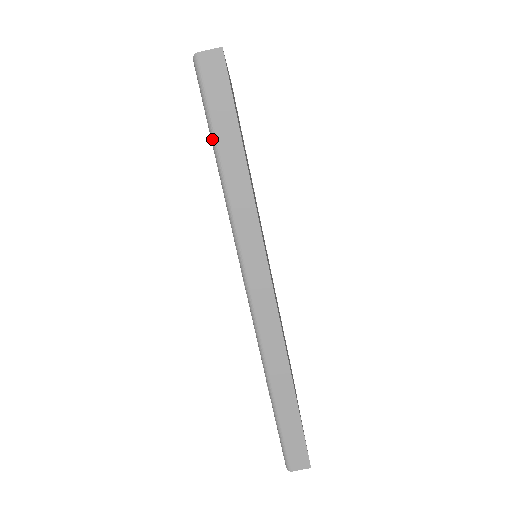
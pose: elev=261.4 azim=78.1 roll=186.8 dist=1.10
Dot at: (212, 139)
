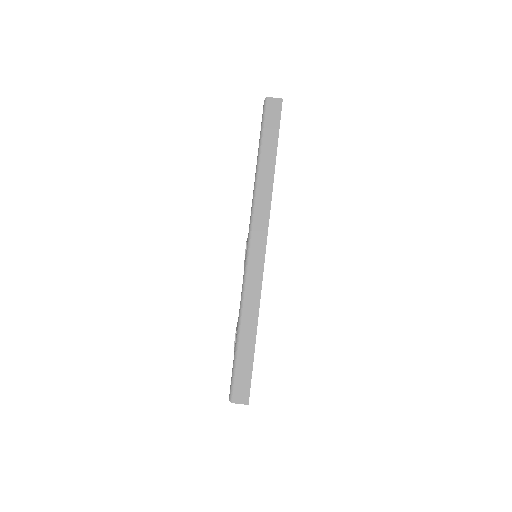
Dot at: (260, 144)
